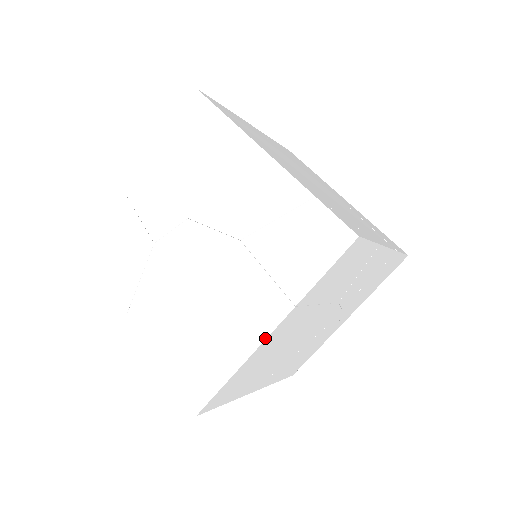
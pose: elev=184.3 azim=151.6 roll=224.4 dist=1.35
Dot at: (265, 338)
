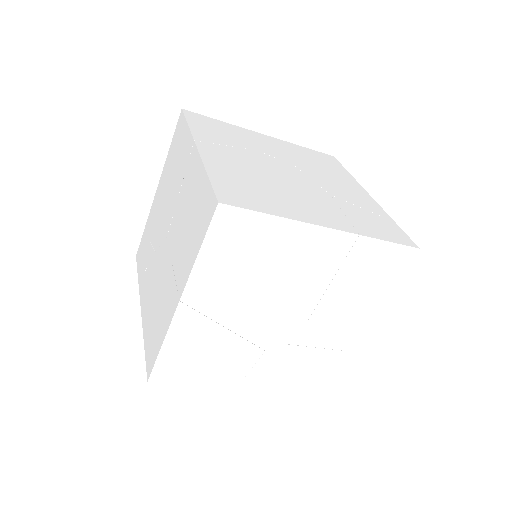
Dot at: (325, 226)
